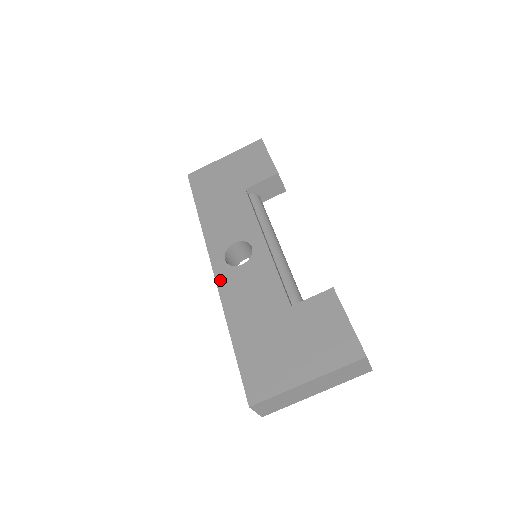
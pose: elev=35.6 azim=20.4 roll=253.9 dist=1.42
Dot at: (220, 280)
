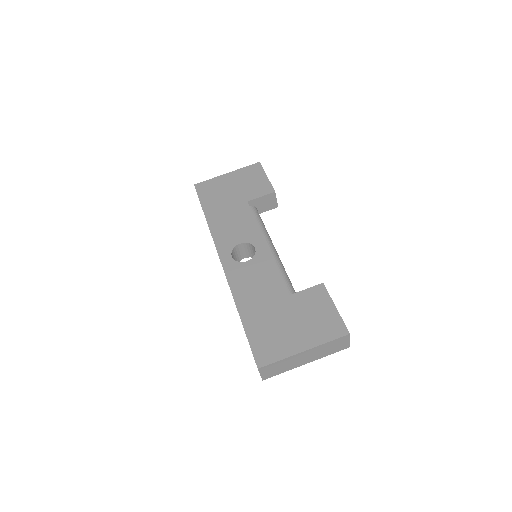
Dot at: (228, 272)
